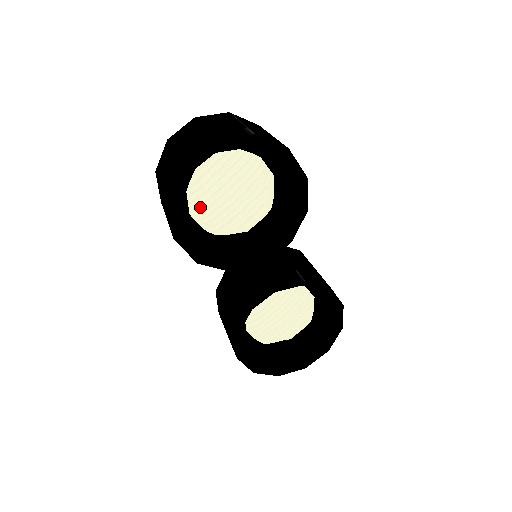
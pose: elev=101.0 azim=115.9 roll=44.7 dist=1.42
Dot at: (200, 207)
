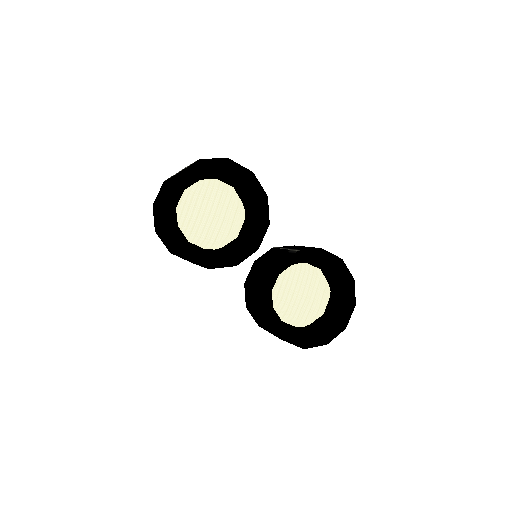
Dot at: (192, 231)
